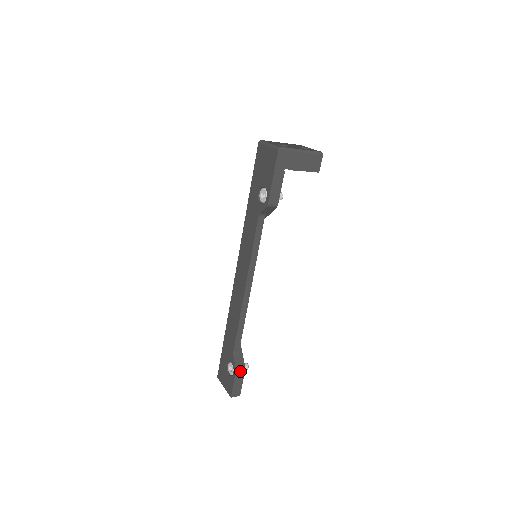
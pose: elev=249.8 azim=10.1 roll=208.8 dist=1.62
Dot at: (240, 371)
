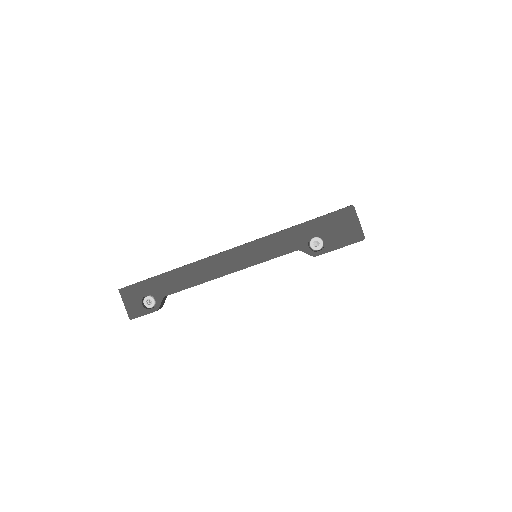
Dot at: occluded
